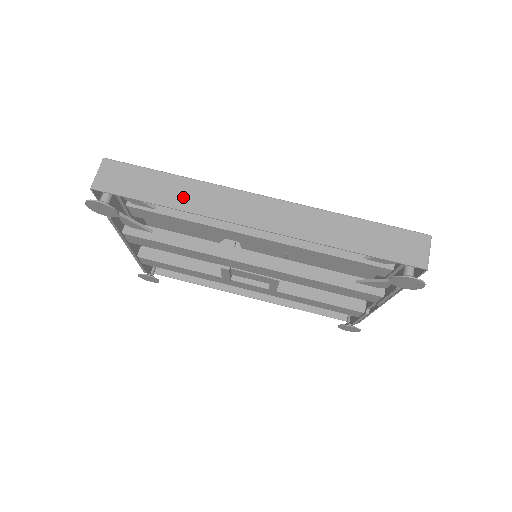
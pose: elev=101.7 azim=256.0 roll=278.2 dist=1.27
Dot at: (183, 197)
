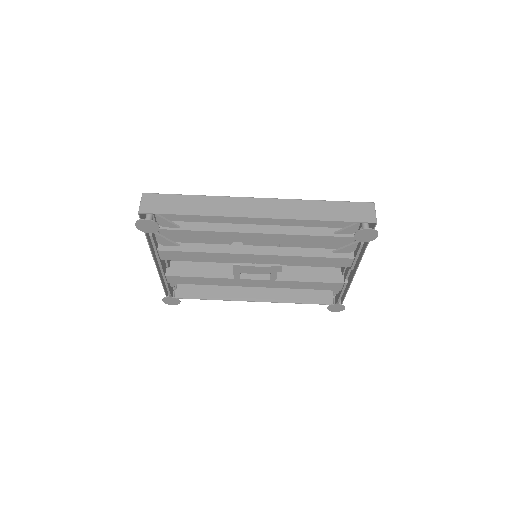
Dot at: (204, 207)
